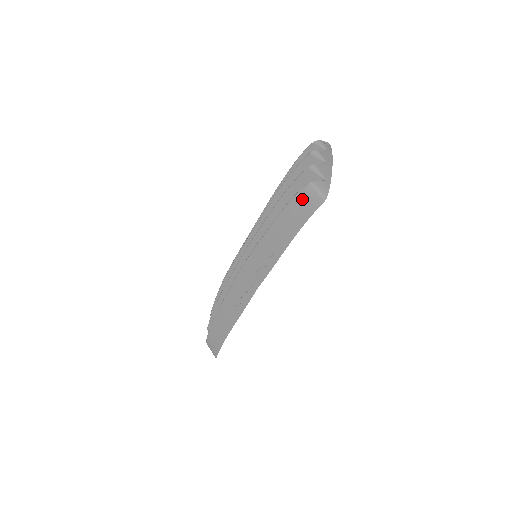
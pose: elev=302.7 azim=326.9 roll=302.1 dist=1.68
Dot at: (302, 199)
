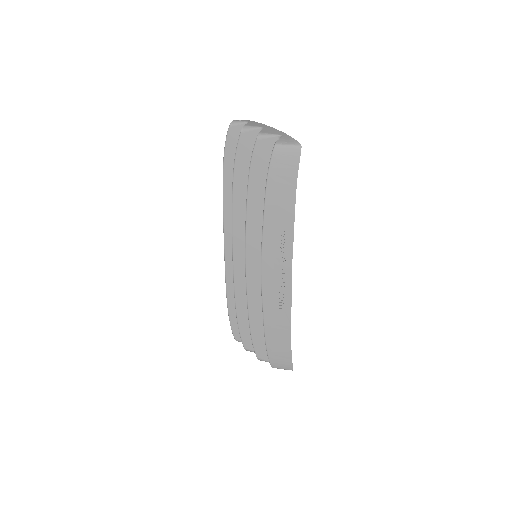
Dot at: (279, 163)
